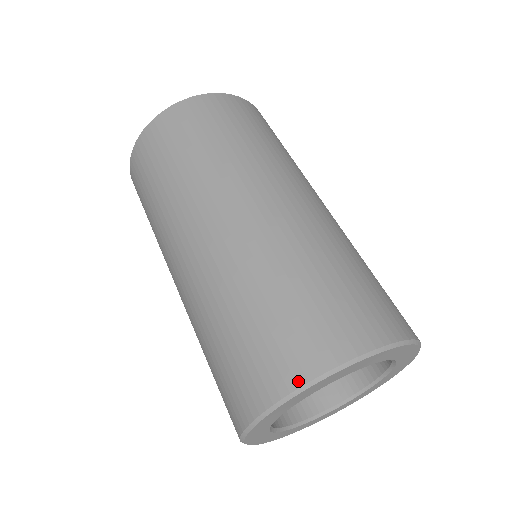
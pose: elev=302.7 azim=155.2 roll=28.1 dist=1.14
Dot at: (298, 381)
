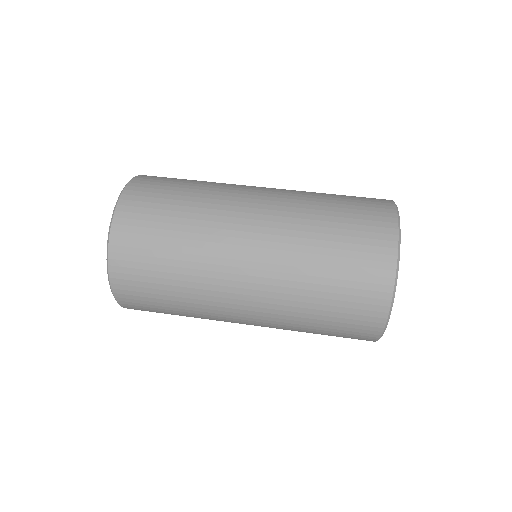
Dot at: (382, 323)
